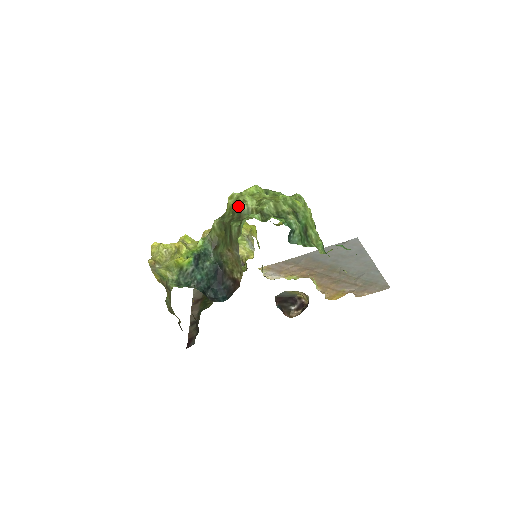
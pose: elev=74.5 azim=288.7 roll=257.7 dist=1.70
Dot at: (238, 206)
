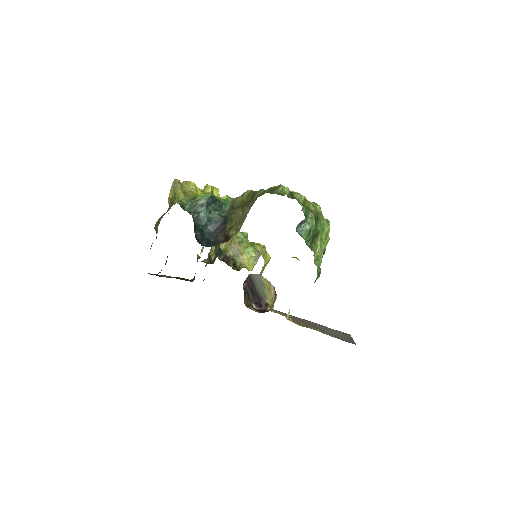
Dot at: (276, 187)
